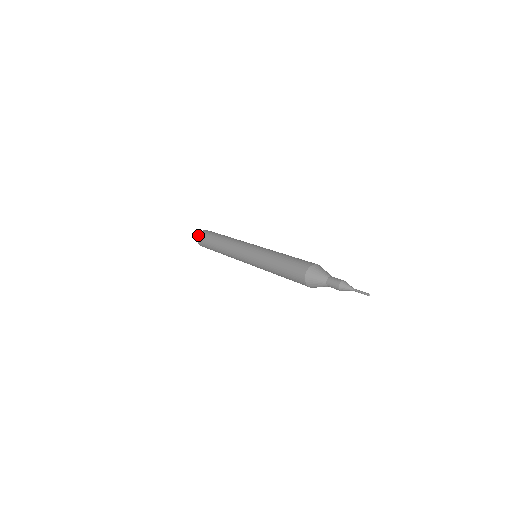
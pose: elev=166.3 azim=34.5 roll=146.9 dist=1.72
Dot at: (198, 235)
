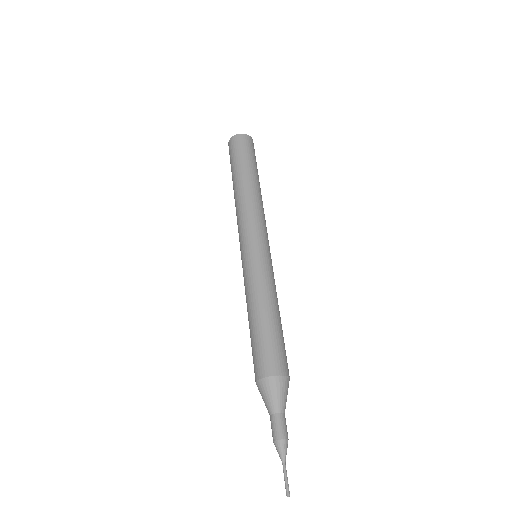
Dot at: occluded
